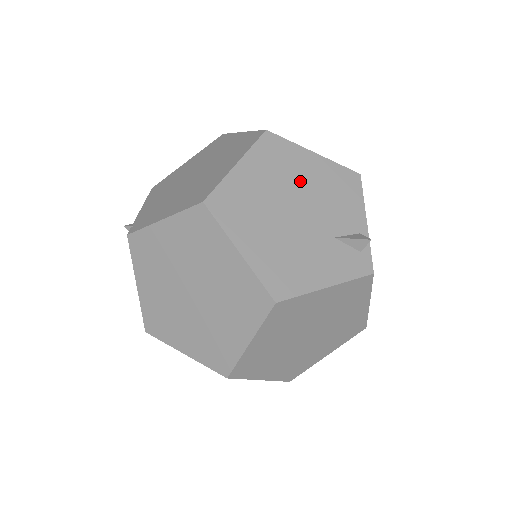
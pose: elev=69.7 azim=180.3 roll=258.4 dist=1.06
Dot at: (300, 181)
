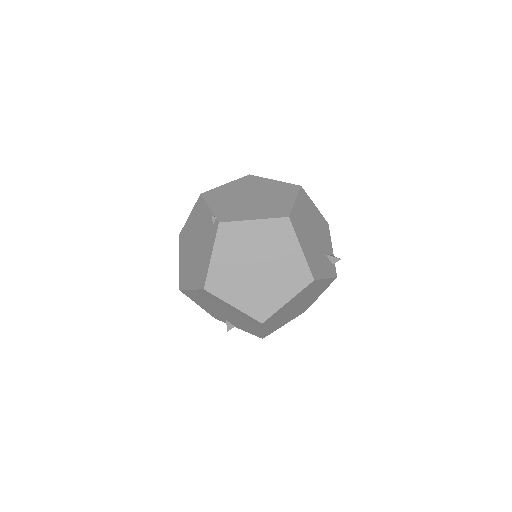
Dot at: (313, 219)
